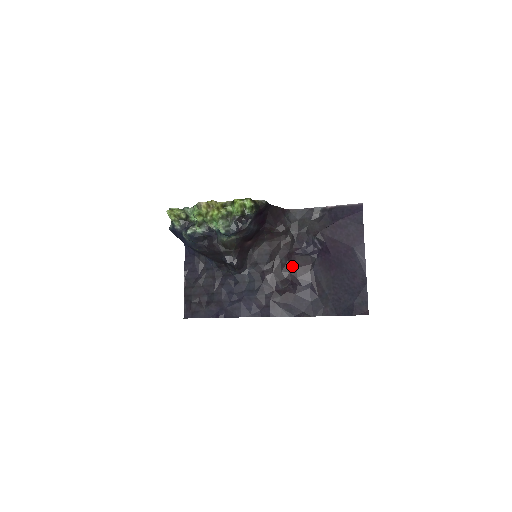
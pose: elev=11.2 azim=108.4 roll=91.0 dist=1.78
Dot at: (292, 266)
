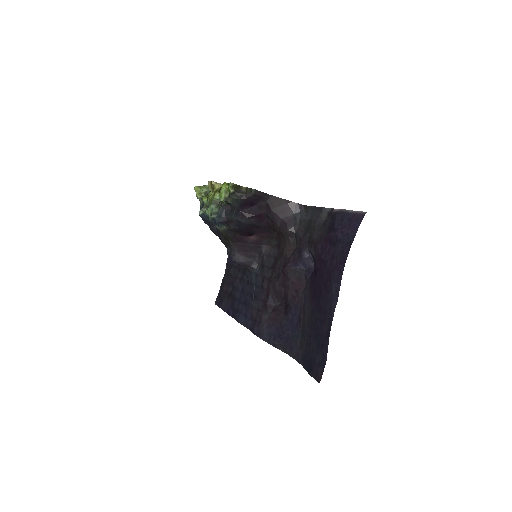
Dot at: (285, 280)
